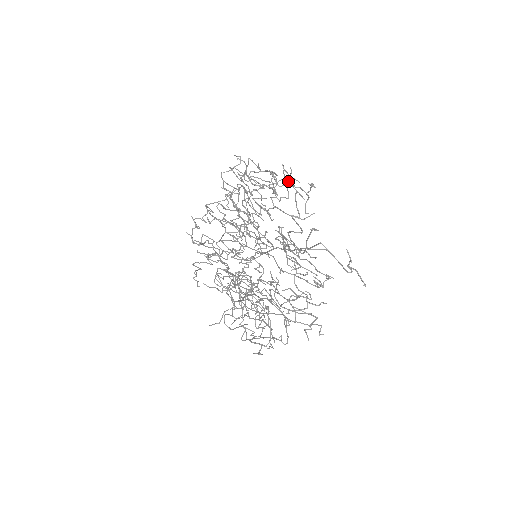
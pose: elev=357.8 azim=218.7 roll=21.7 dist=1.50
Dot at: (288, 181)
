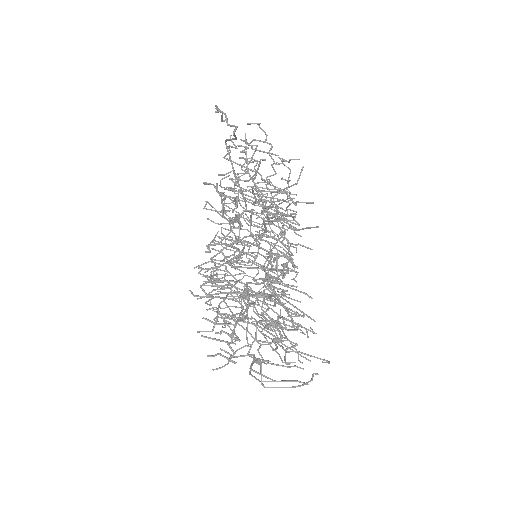
Dot at: (251, 148)
